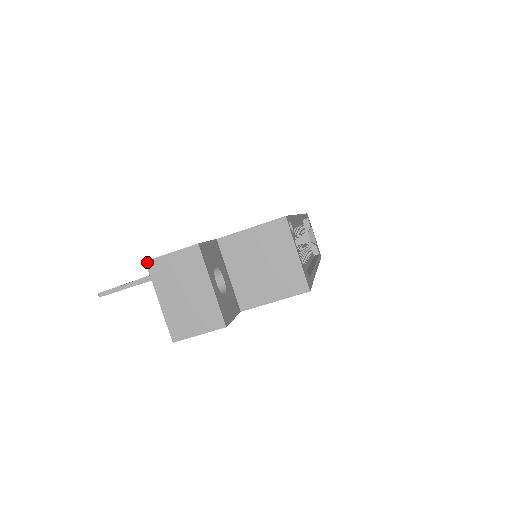
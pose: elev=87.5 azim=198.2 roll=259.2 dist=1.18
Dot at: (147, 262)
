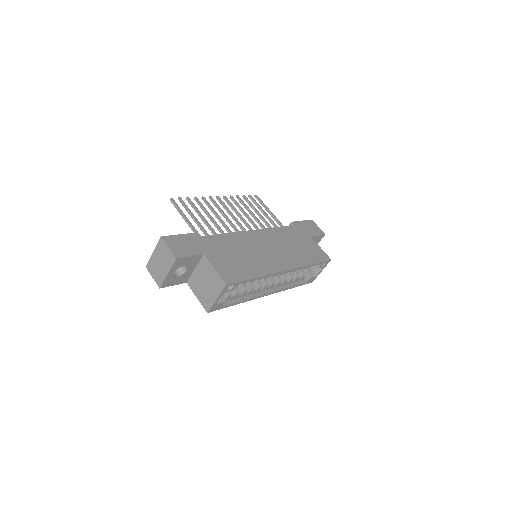
Dot at: (161, 238)
